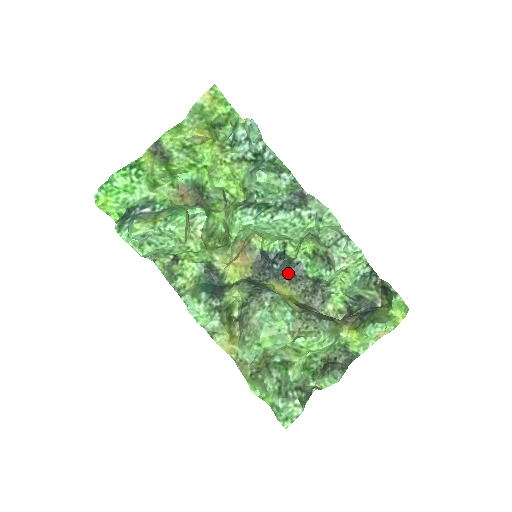
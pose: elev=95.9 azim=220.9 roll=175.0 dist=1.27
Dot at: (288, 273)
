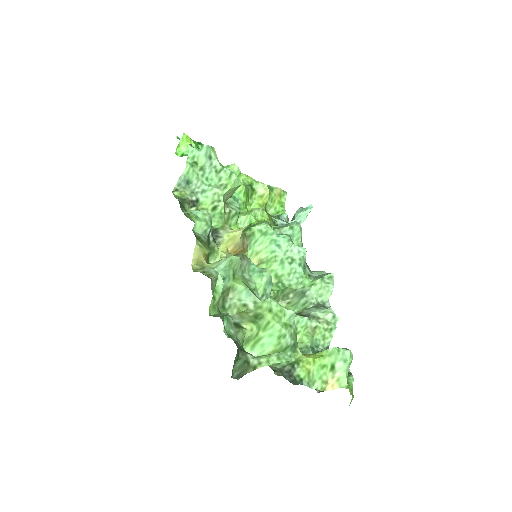
Dot at: occluded
